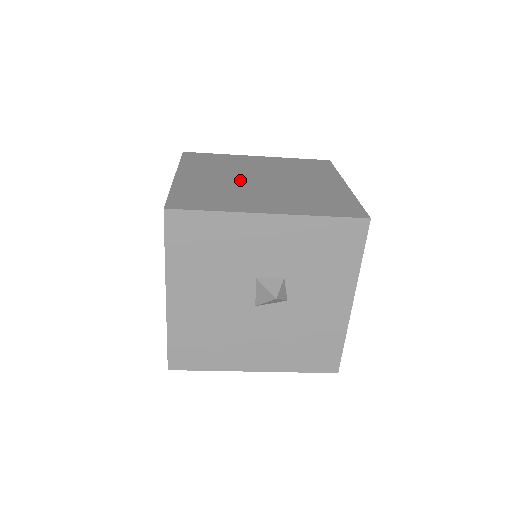
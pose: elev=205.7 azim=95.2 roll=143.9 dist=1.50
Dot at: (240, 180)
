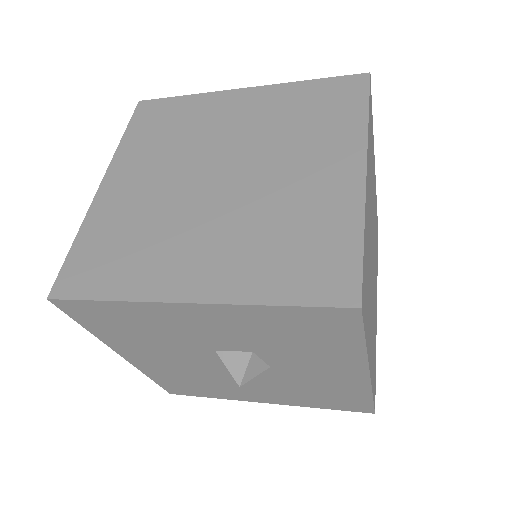
Dot at: (185, 185)
